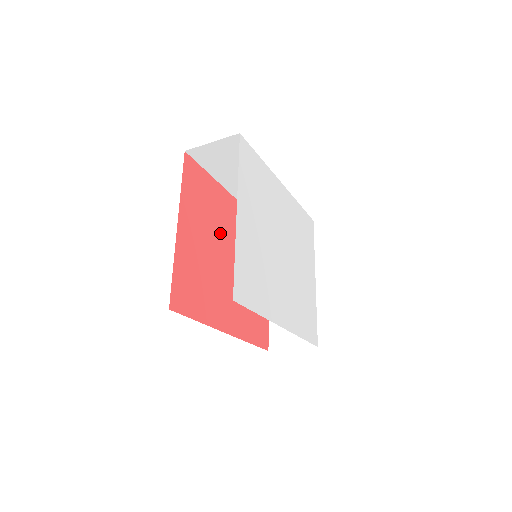
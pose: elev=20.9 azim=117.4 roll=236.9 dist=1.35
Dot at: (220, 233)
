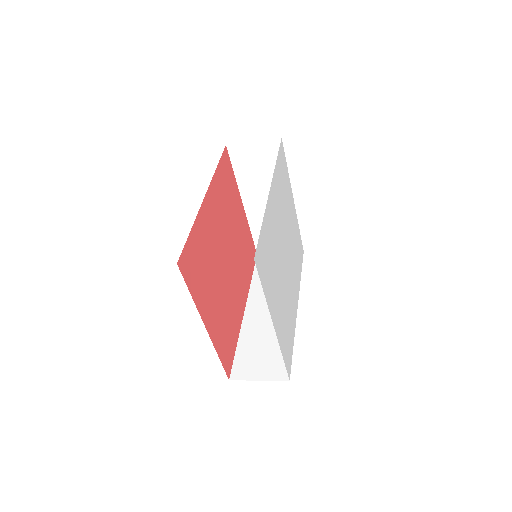
Dot at: (216, 257)
